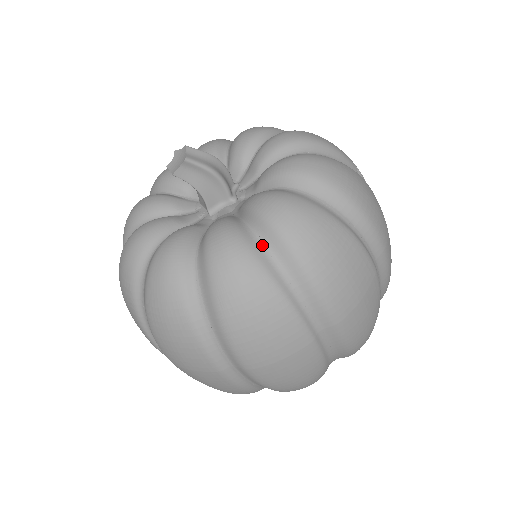
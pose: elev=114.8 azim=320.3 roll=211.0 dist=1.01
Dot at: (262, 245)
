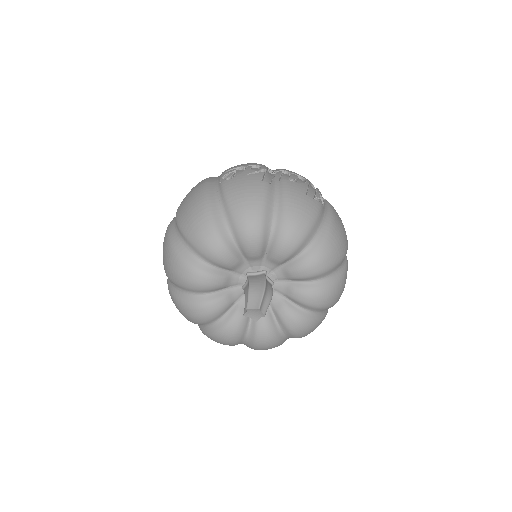
Dot at: (317, 313)
